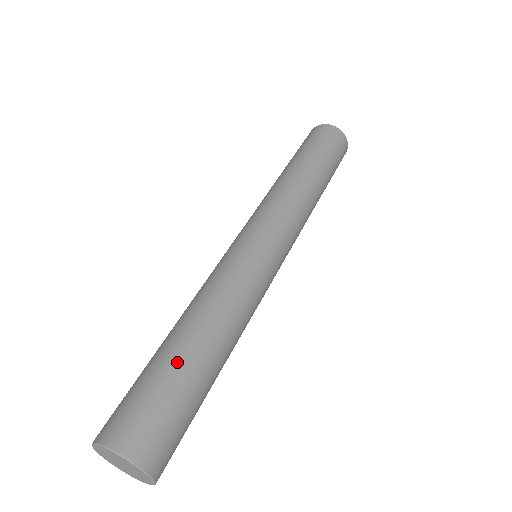
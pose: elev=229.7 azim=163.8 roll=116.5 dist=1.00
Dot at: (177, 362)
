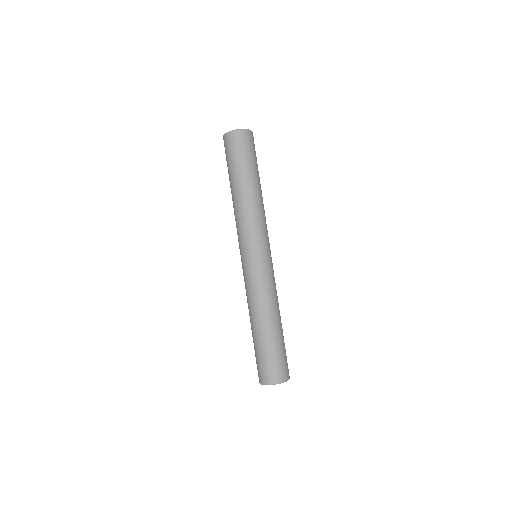
Dot at: (276, 339)
